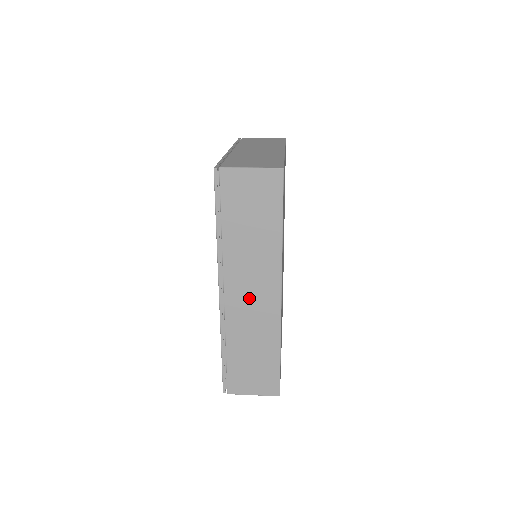
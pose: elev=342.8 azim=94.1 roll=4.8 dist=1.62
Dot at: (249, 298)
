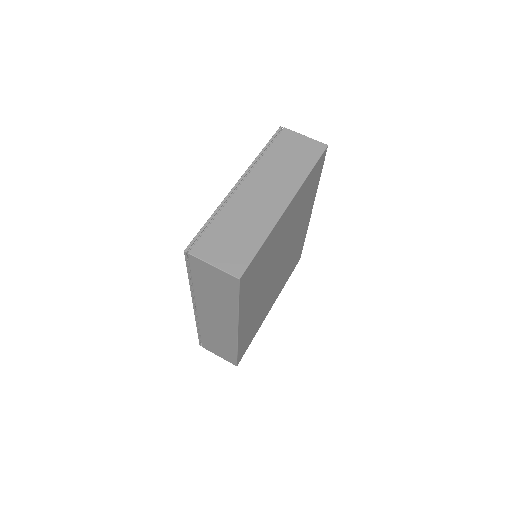
Dot at: (215, 321)
